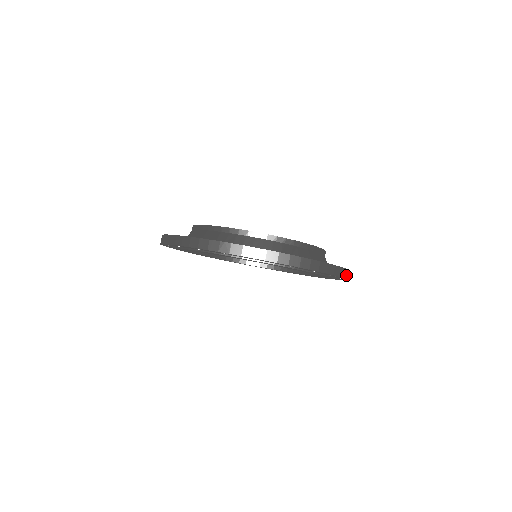
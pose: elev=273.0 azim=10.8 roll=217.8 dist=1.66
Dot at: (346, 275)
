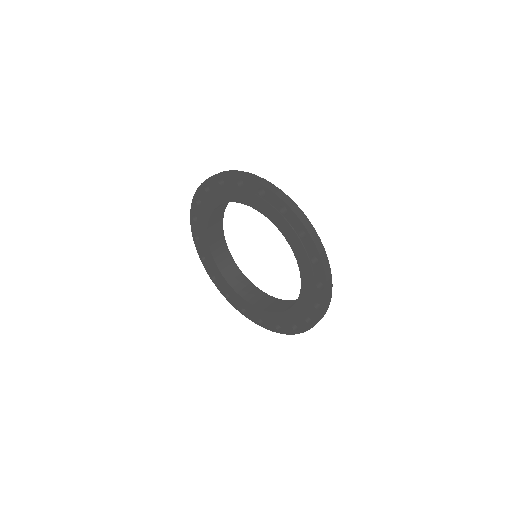
Dot at: (275, 191)
